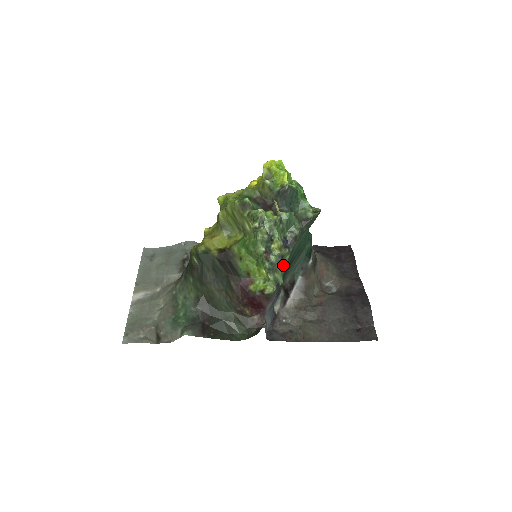
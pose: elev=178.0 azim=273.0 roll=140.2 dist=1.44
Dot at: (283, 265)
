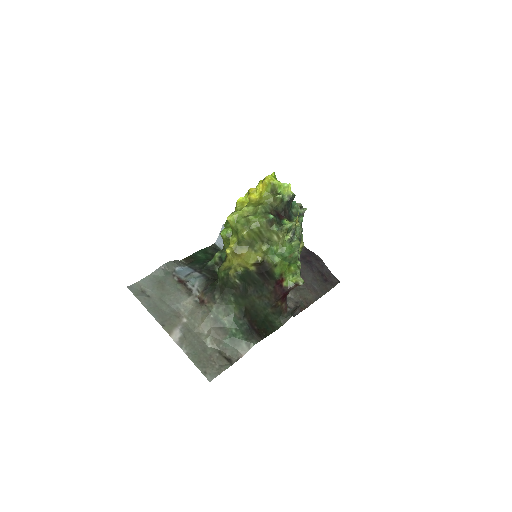
Dot at: occluded
